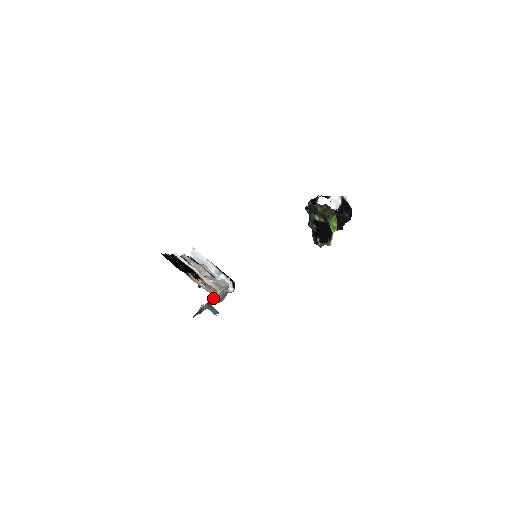
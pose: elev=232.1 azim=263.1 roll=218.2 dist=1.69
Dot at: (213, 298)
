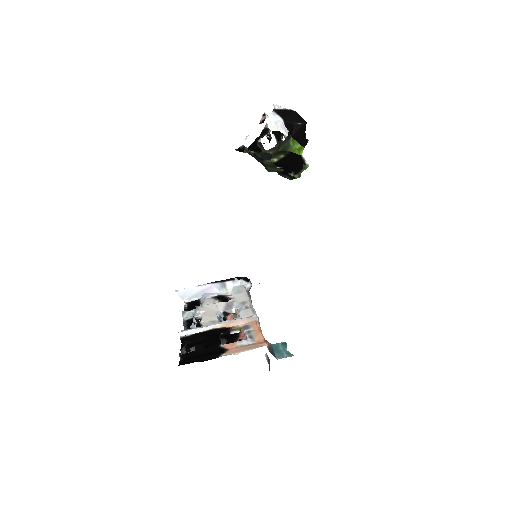
Dot at: occluded
